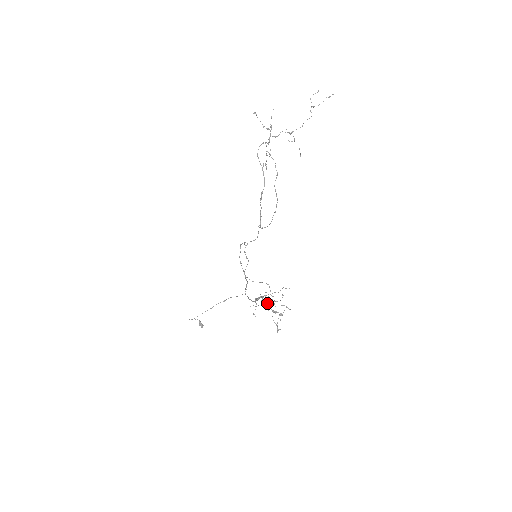
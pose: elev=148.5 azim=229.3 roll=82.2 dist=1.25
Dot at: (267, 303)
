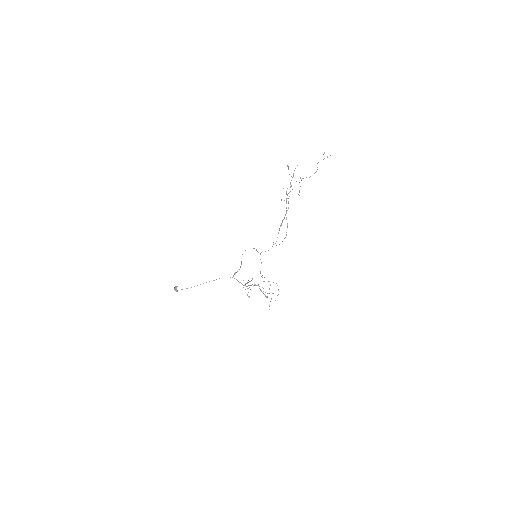
Dot at: (265, 292)
